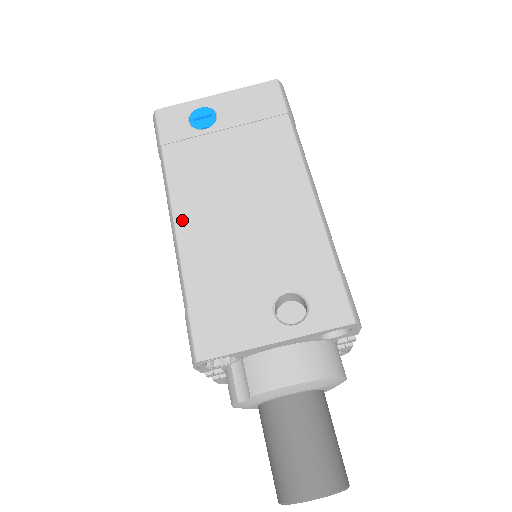
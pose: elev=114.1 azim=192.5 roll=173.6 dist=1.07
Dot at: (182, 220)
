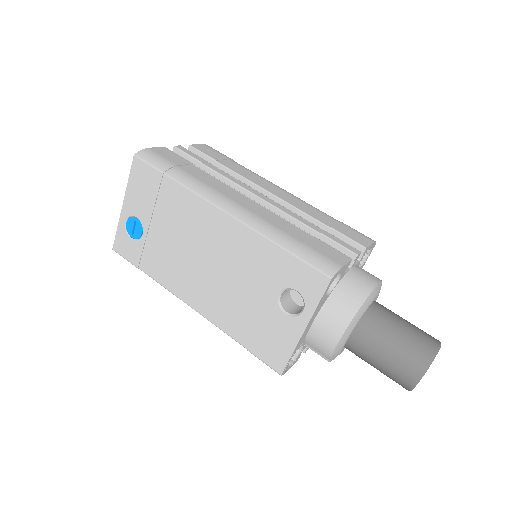
Dot at: (193, 303)
